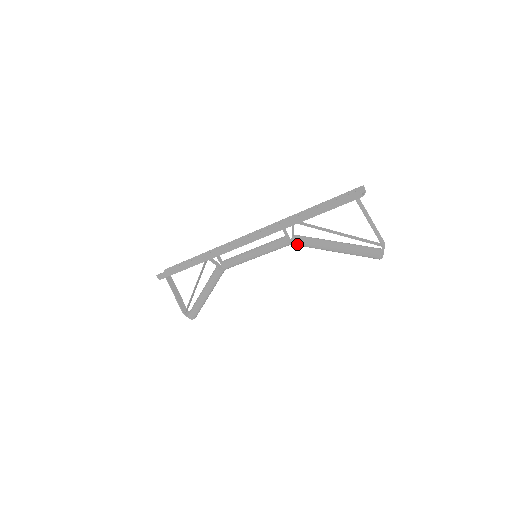
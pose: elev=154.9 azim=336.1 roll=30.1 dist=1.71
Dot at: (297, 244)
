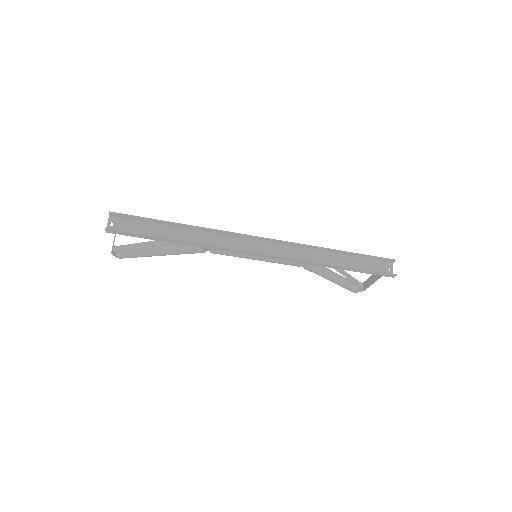
Dot at: occluded
